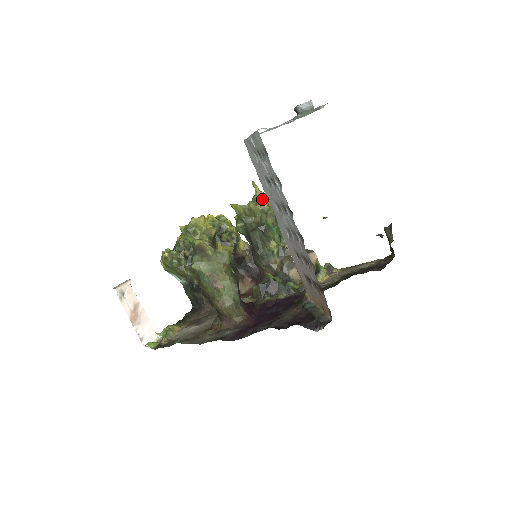
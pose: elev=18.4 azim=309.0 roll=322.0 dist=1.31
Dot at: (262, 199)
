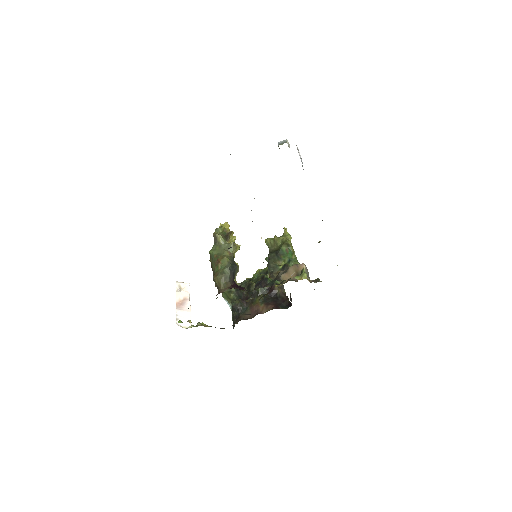
Dot at: (285, 236)
